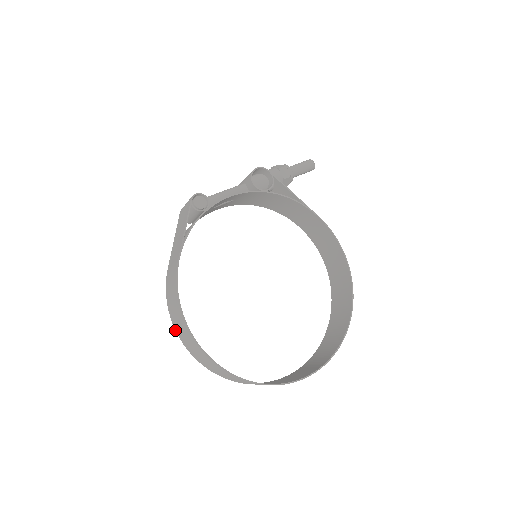
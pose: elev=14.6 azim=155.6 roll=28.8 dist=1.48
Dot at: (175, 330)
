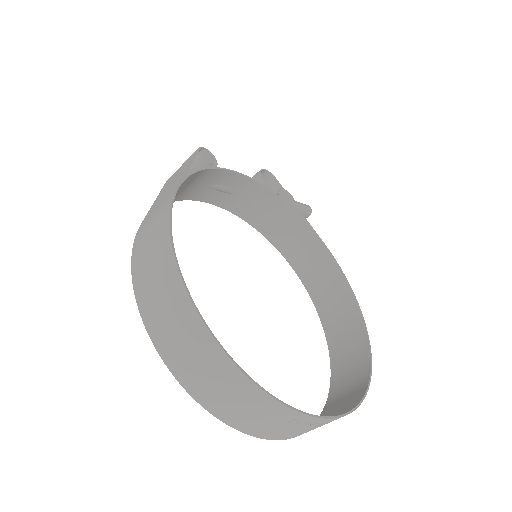
Dot at: occluded
